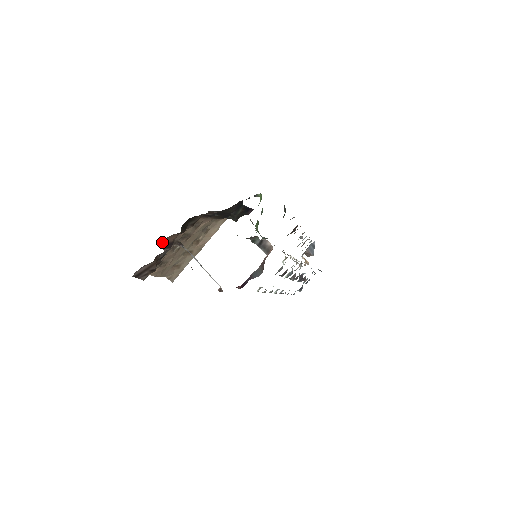
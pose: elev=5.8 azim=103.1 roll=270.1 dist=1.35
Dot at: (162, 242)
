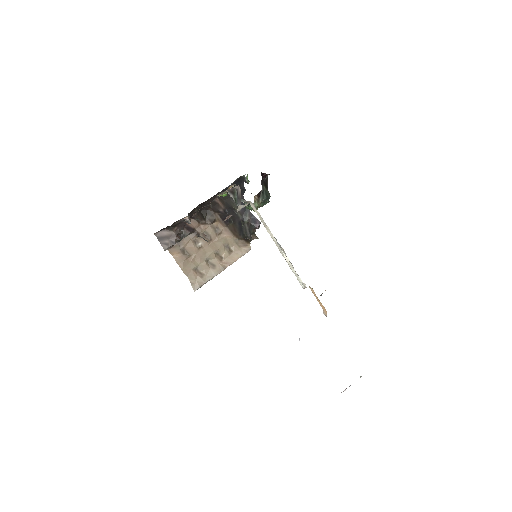
Dot at: occluded
